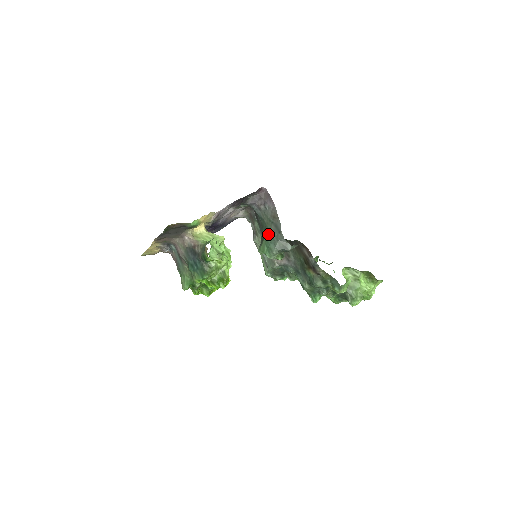
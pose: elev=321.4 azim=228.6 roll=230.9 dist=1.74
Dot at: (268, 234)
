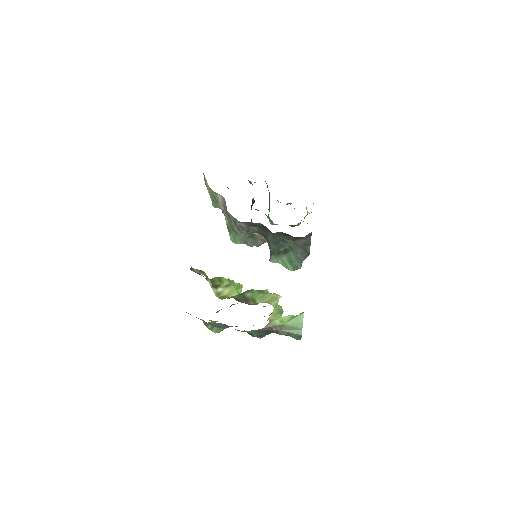
Dot at: (293, 255)
